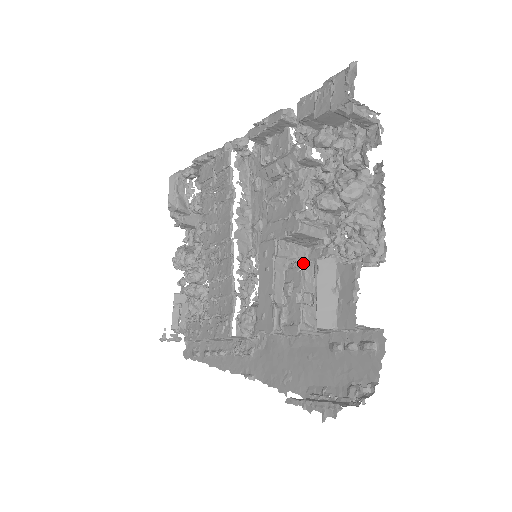
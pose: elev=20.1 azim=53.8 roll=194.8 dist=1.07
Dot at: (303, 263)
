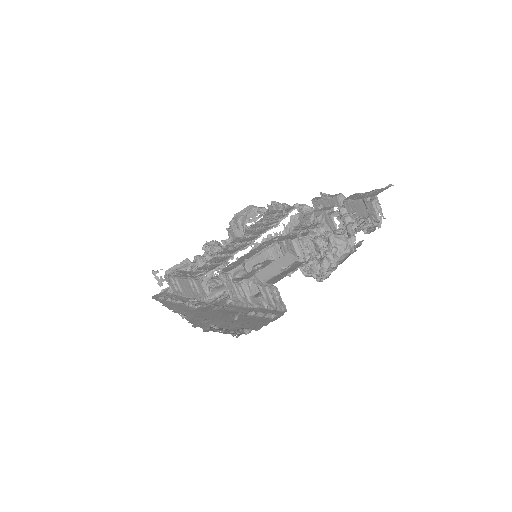
Dot at: occluded
